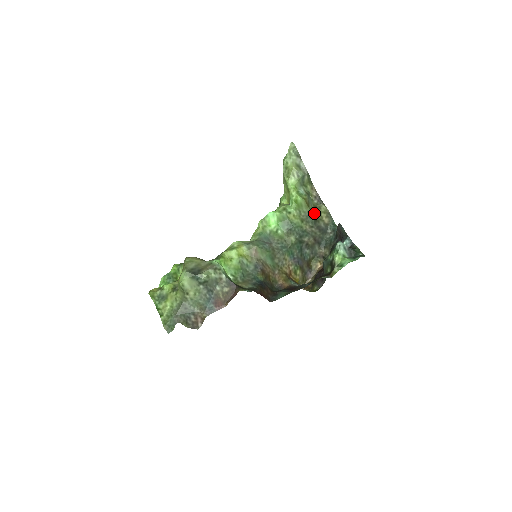
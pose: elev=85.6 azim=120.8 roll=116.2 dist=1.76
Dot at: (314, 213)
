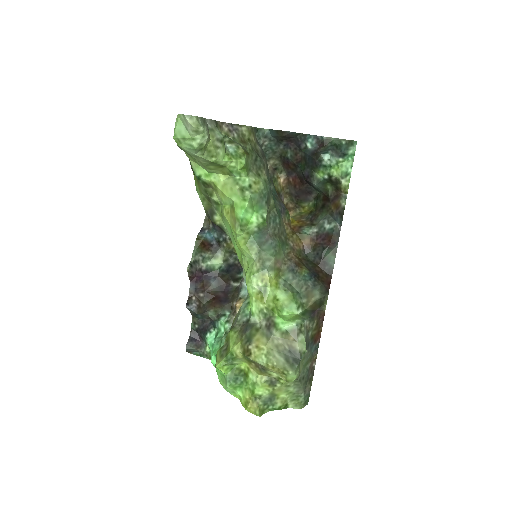
Dot at: (252, 150)
